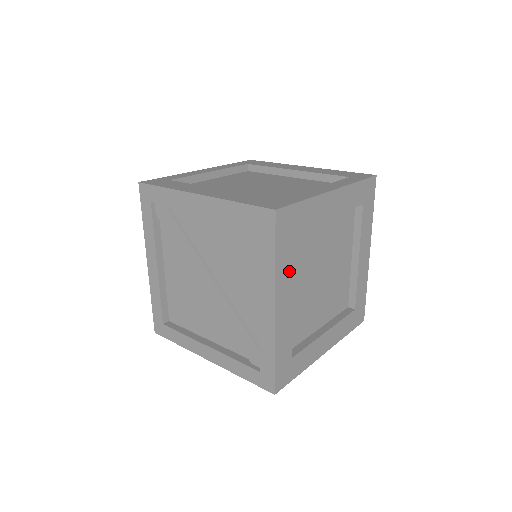
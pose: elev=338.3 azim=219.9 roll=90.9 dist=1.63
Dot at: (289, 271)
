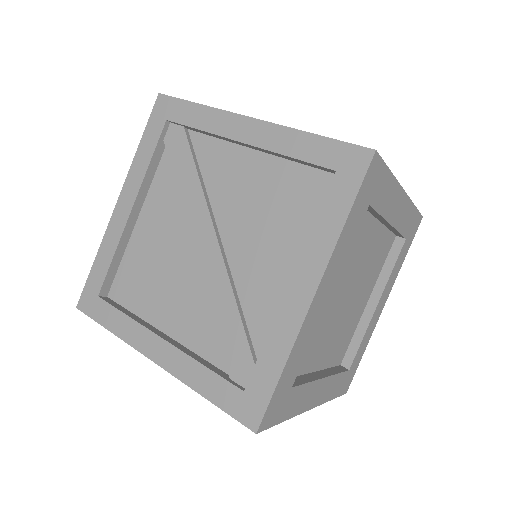
Dot at: (345, 252)
